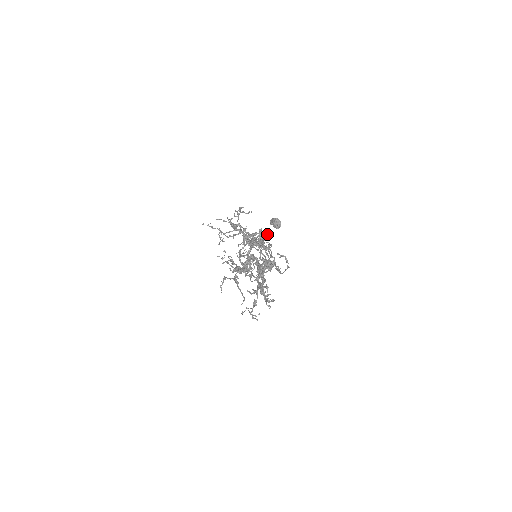
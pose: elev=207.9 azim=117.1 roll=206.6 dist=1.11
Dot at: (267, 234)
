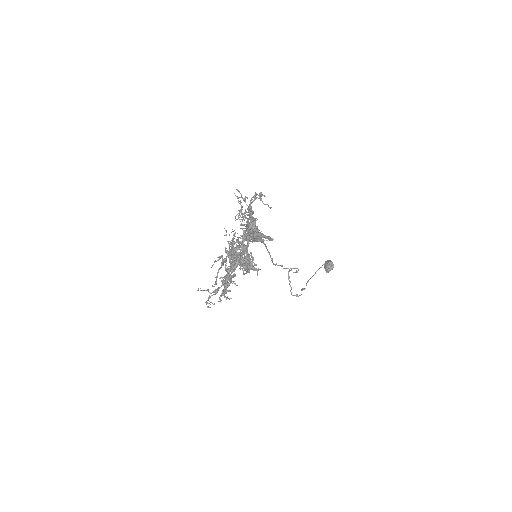
Dot at: (270, 238)
